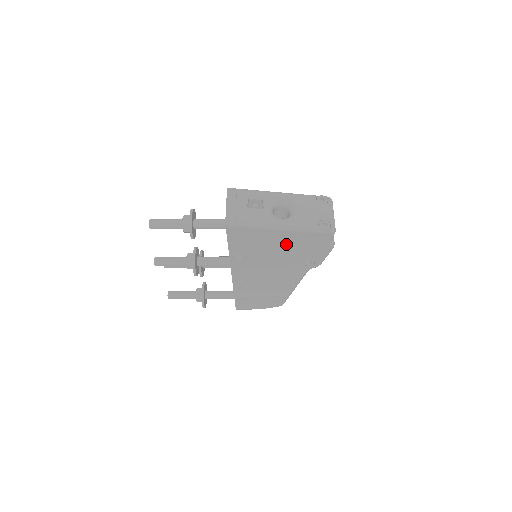
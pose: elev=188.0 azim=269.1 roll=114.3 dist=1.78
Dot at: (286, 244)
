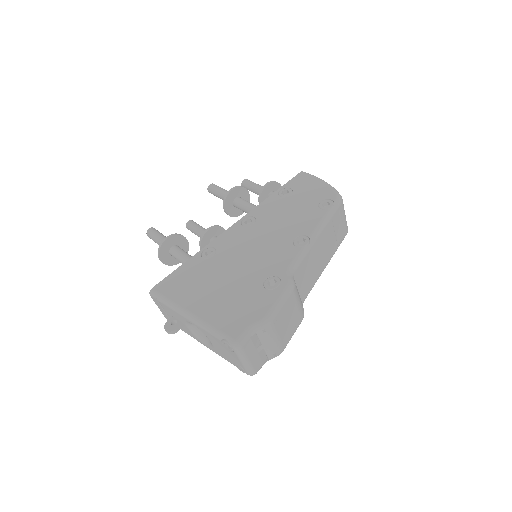
Dot at: occluded
